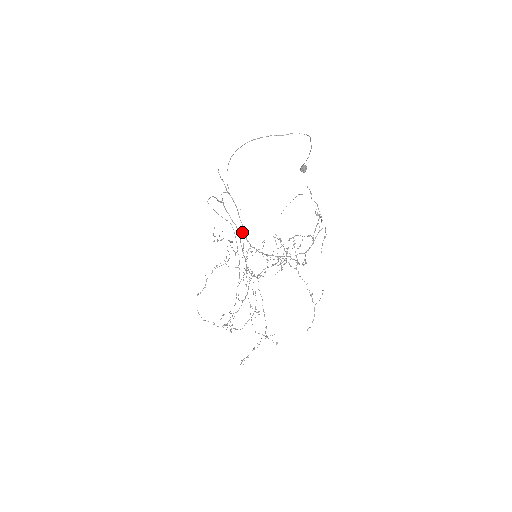
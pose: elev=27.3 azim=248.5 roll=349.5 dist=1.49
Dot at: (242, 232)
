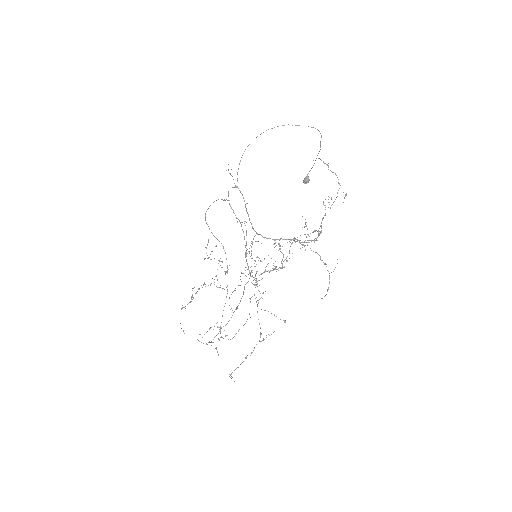
Dot at: occluded
